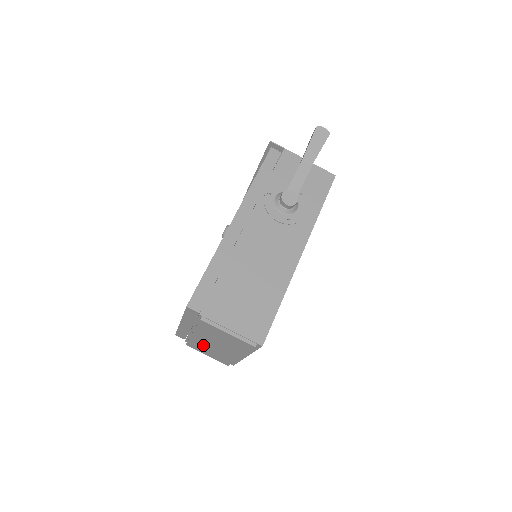
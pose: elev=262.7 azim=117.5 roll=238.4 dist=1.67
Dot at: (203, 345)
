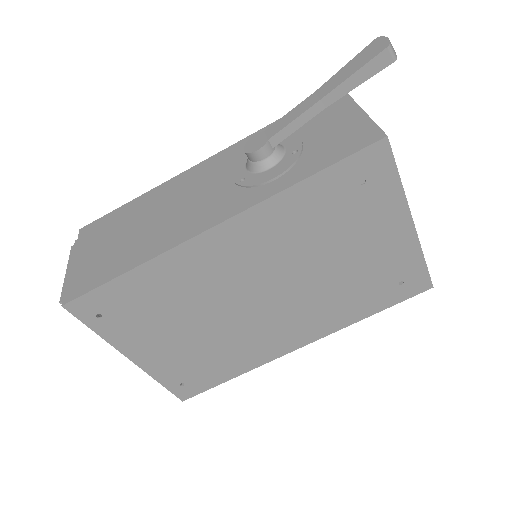
Dot at: occluded
